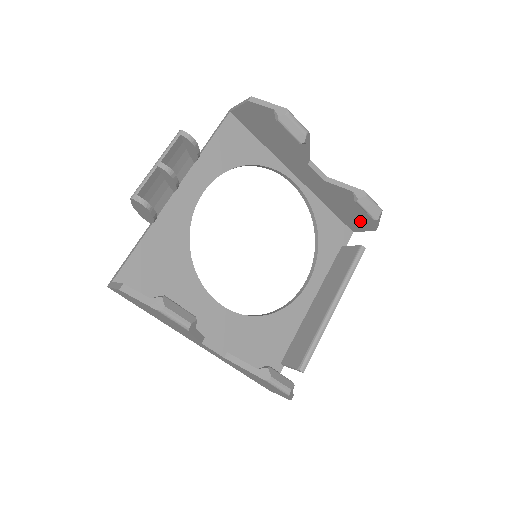
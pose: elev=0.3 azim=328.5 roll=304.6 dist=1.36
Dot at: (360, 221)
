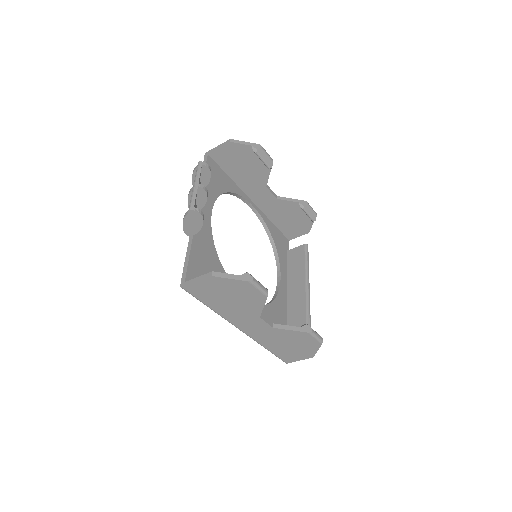
Dot at: (298, 228)
